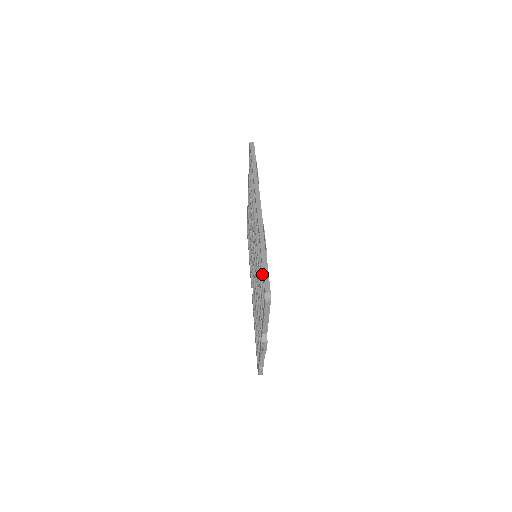
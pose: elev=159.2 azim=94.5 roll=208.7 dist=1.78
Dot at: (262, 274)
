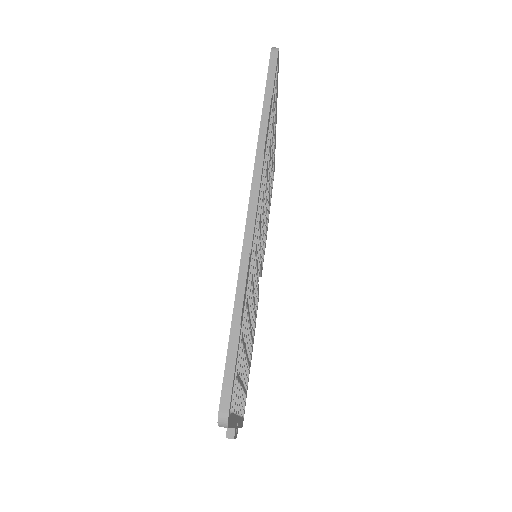
Dot at: occluded
